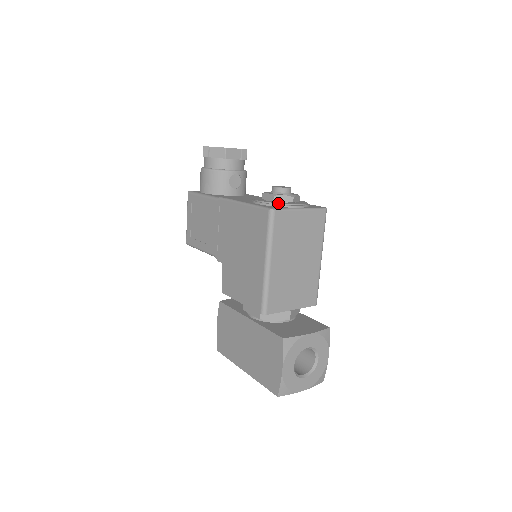
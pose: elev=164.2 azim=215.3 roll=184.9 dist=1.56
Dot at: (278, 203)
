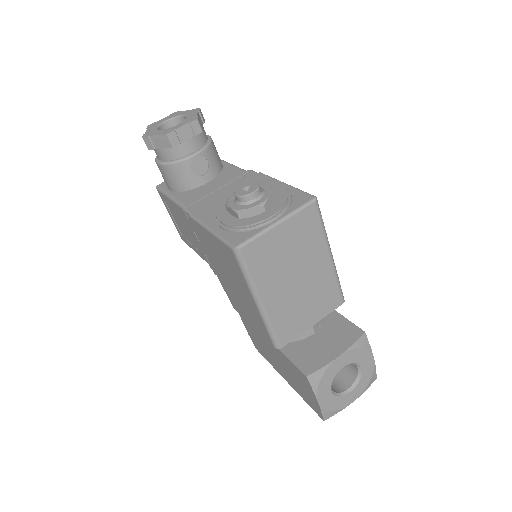
Dot at: (244, 225)
